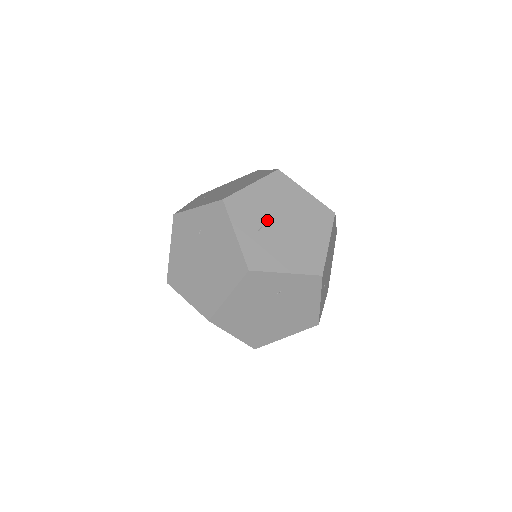
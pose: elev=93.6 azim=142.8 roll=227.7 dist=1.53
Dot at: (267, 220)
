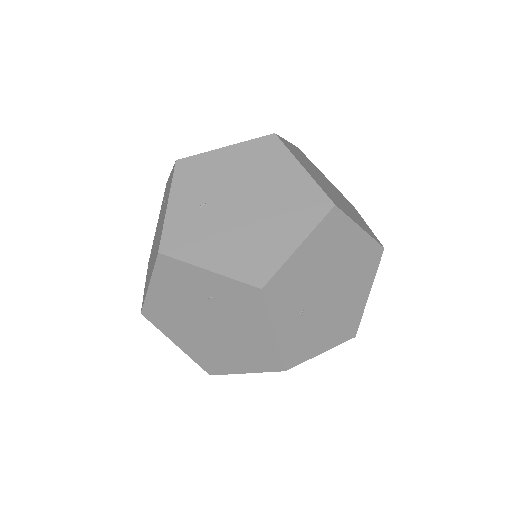
Dot at: (312, 295)
